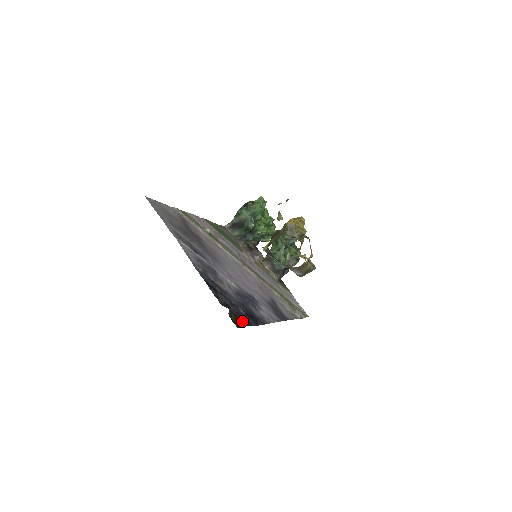
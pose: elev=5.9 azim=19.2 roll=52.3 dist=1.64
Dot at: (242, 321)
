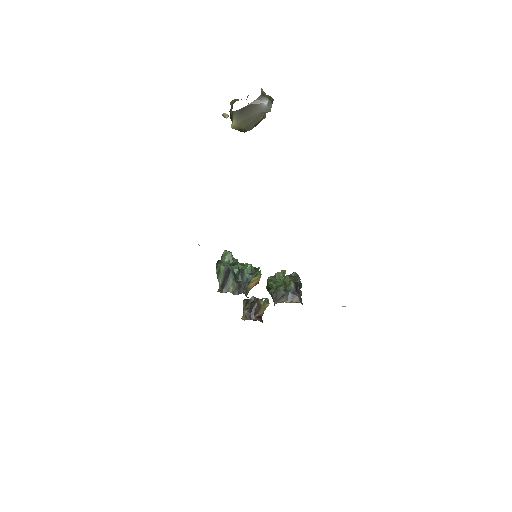
Dot at: occluded
